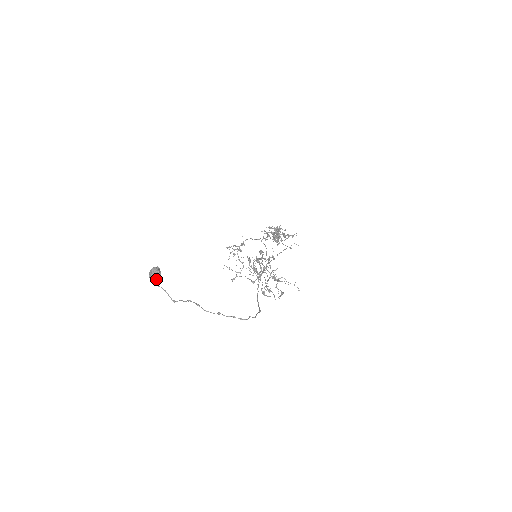
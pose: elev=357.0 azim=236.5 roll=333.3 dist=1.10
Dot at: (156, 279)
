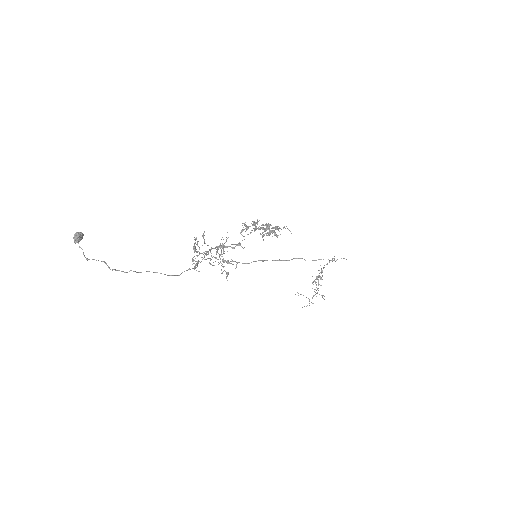
Dot at: (76, 240)
